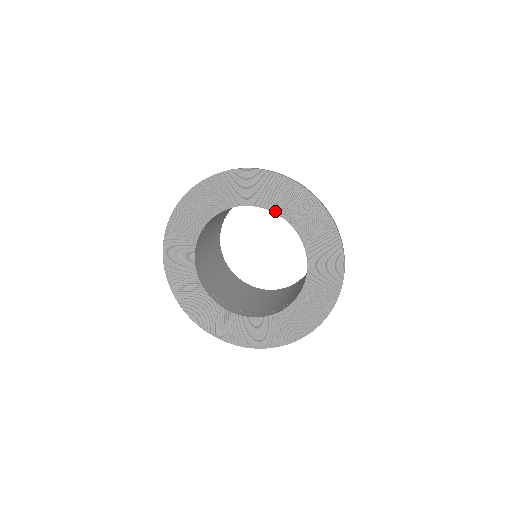
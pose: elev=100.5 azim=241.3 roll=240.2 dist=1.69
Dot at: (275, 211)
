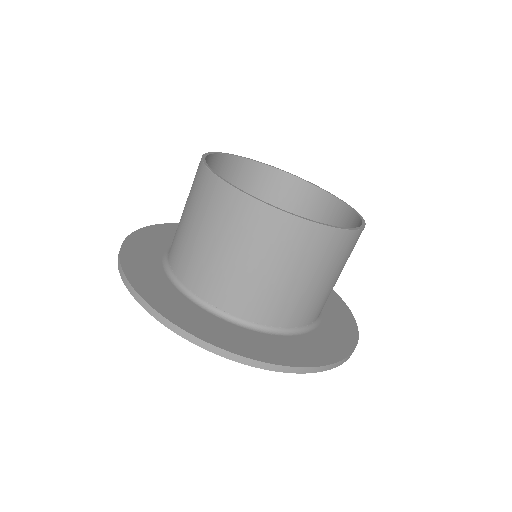
Dot at: occluded
